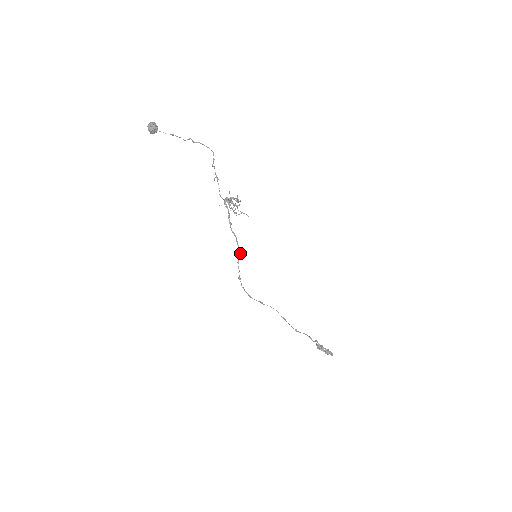
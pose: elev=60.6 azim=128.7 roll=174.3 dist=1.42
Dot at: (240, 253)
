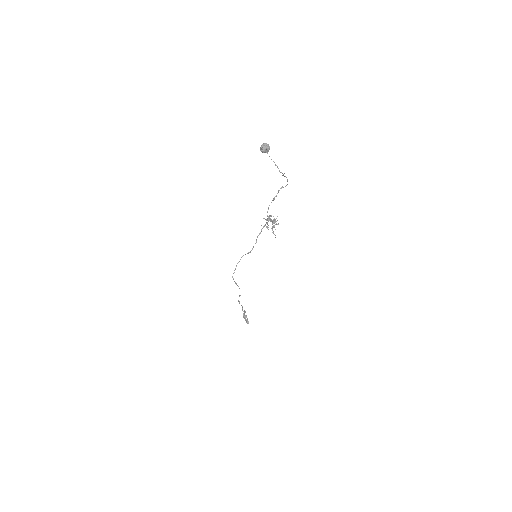
Dot at: occluded
